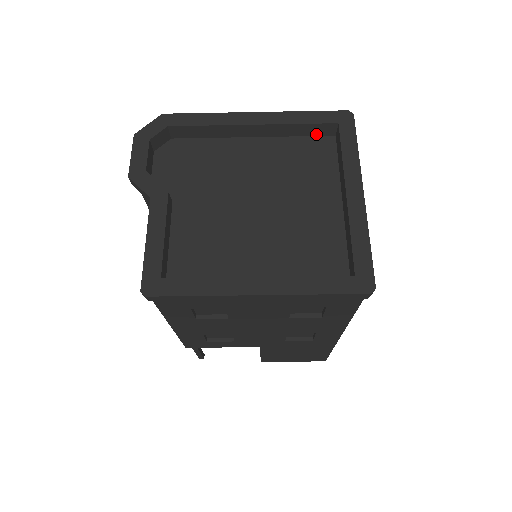
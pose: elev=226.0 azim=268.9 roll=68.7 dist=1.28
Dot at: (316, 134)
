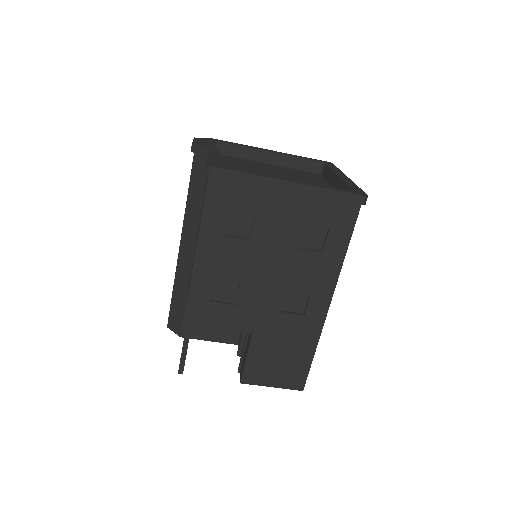
Dot at: (309, 170)
